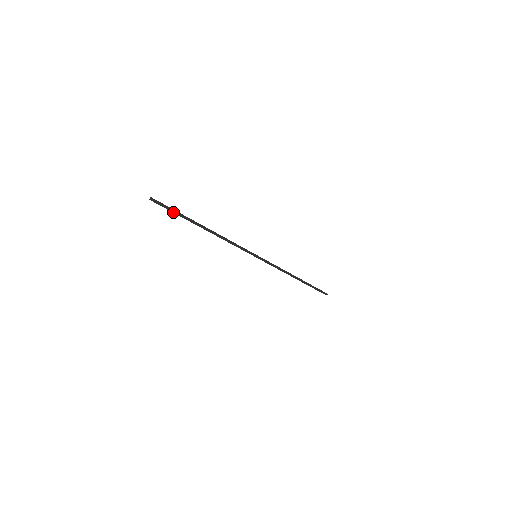
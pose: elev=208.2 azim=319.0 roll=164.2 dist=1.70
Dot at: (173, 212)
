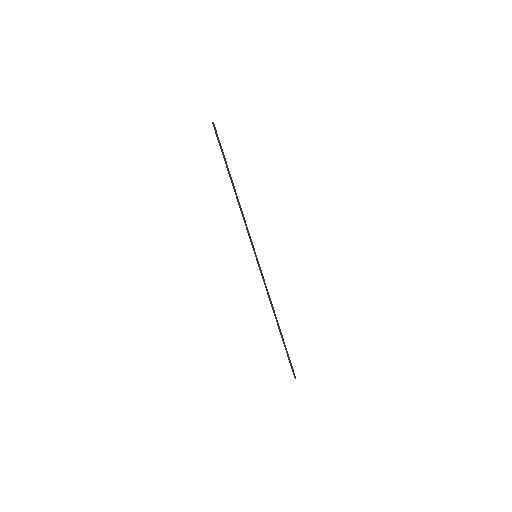
Dot at: (220, 148)
